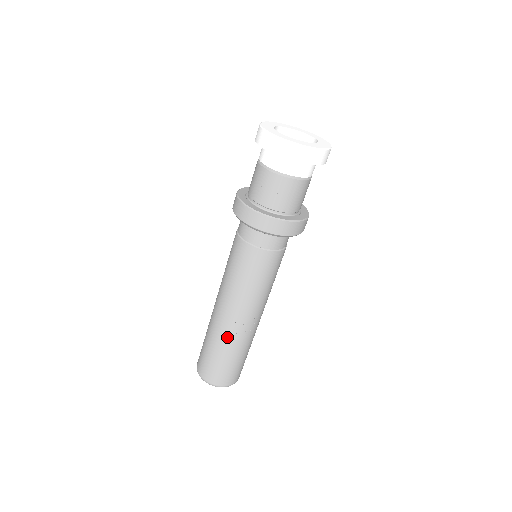
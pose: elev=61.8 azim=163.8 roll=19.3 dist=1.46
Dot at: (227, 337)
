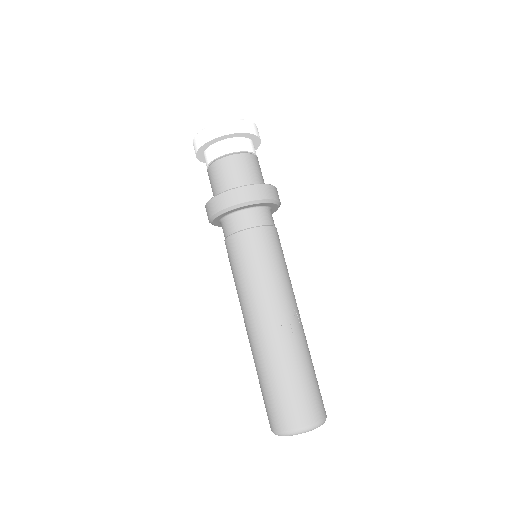
Dot at: (283, 347)
